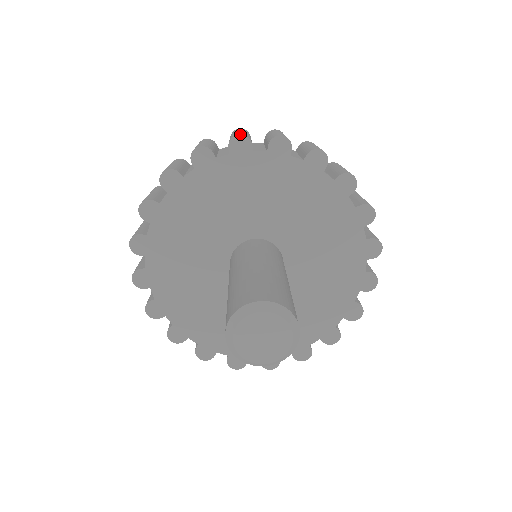
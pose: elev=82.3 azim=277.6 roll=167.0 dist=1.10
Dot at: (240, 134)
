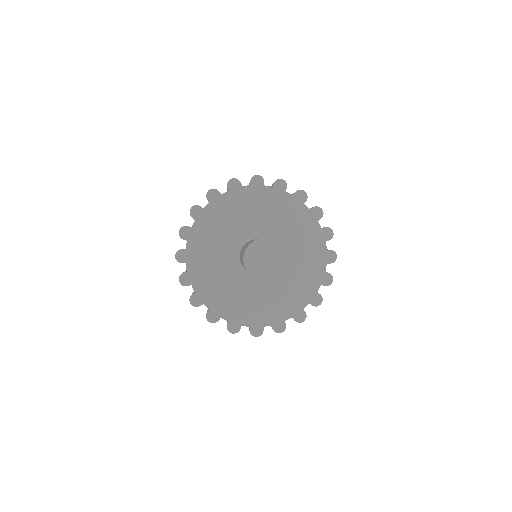
Dot at: (191, 207)
